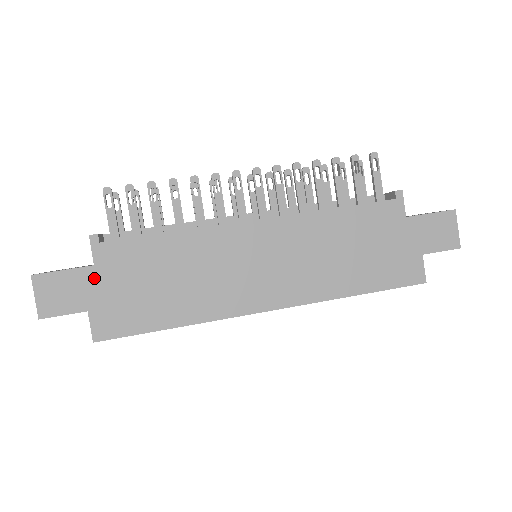
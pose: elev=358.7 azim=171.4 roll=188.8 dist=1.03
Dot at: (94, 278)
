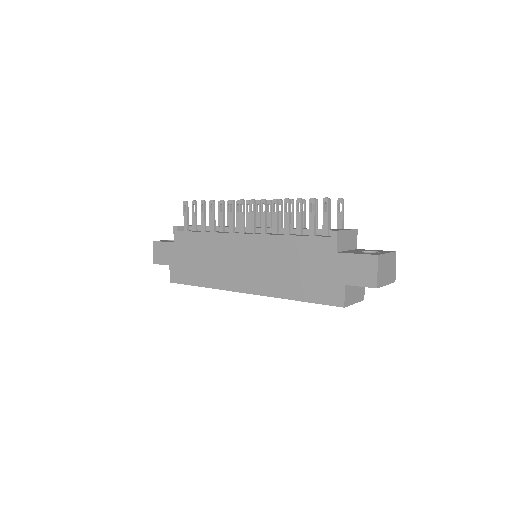
Dot at: (173, 249)
